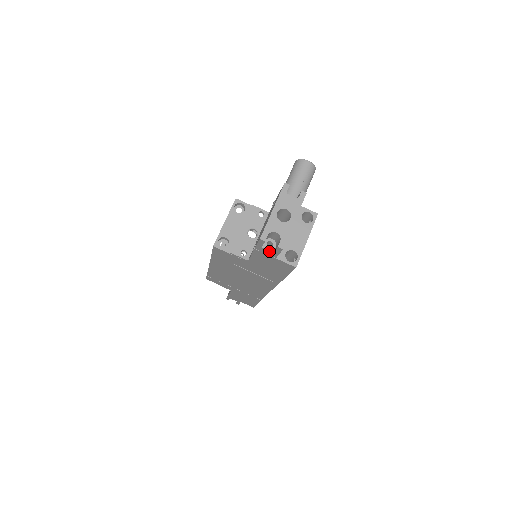
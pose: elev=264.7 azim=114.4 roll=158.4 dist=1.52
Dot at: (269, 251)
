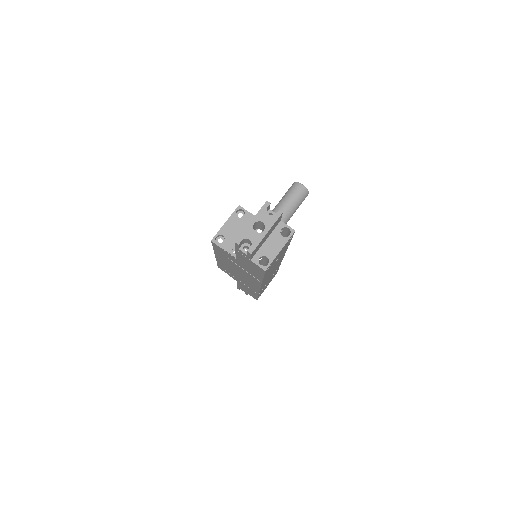
Dot at: (244, 253)
